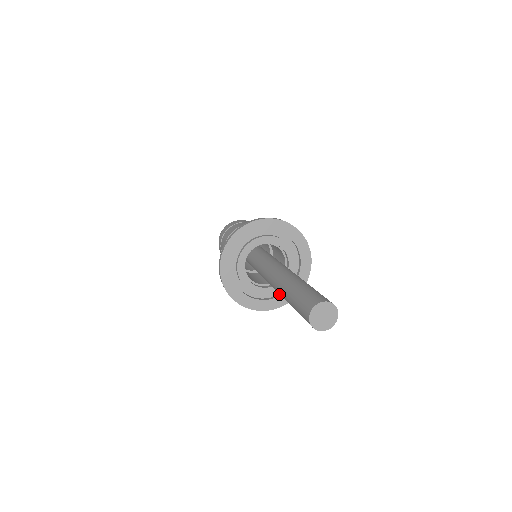
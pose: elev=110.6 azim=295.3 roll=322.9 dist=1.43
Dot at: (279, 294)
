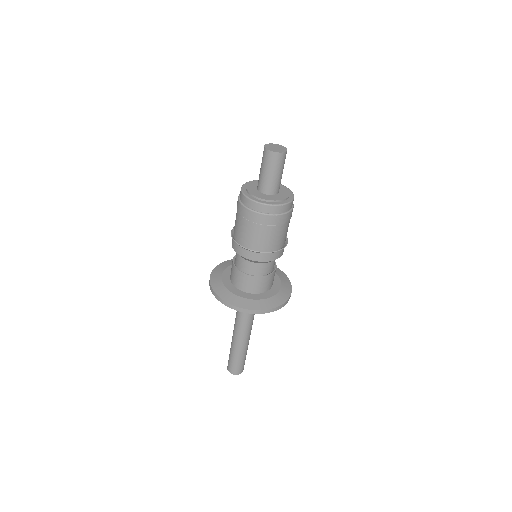
Dot at: occluded
